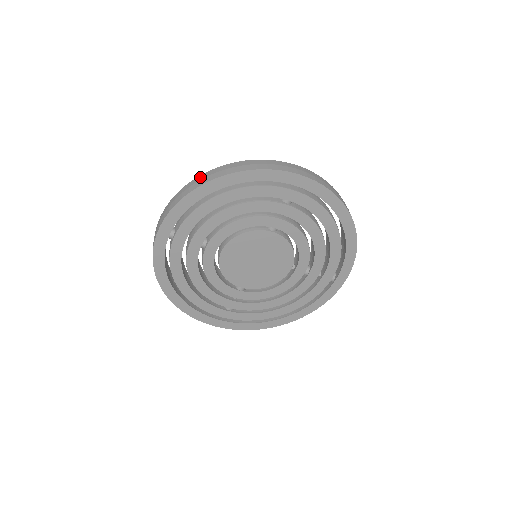
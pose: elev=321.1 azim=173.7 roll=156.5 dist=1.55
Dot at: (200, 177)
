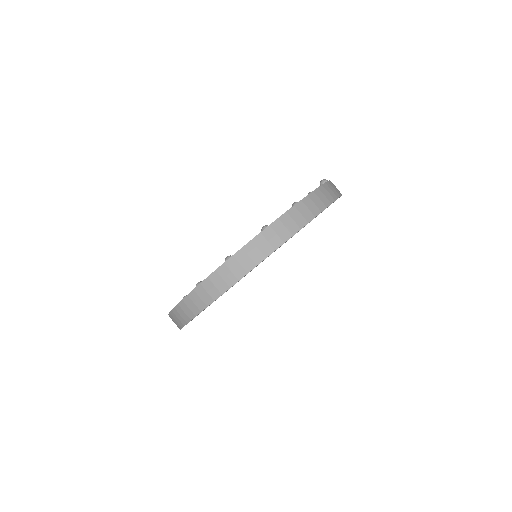
Dot at: occluded
